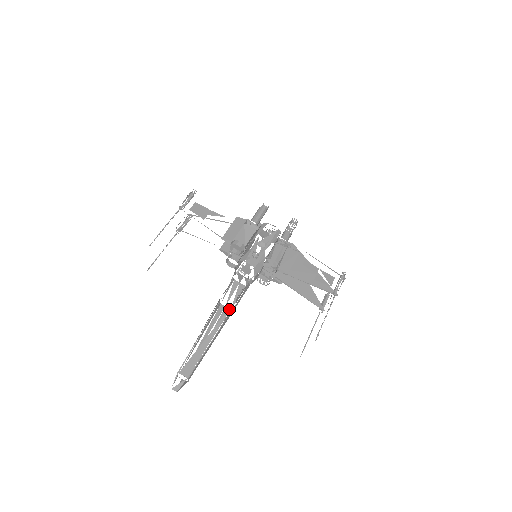
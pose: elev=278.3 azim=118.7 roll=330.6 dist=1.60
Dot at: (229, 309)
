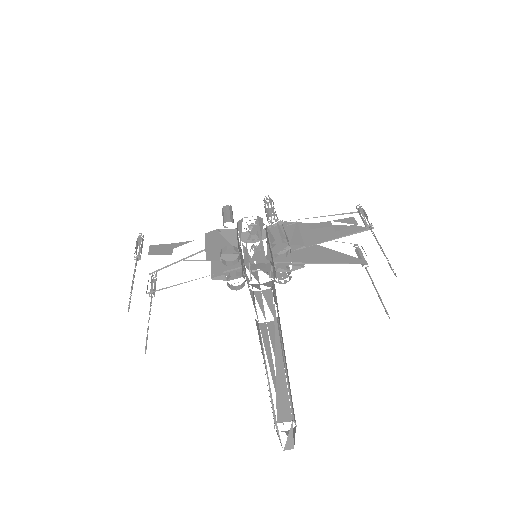
Dot at: (274, 313)
